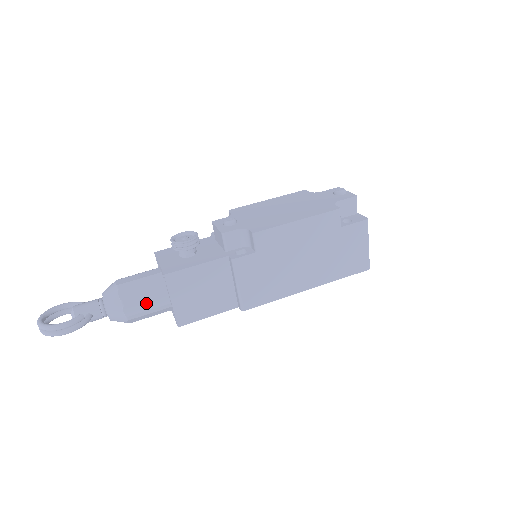
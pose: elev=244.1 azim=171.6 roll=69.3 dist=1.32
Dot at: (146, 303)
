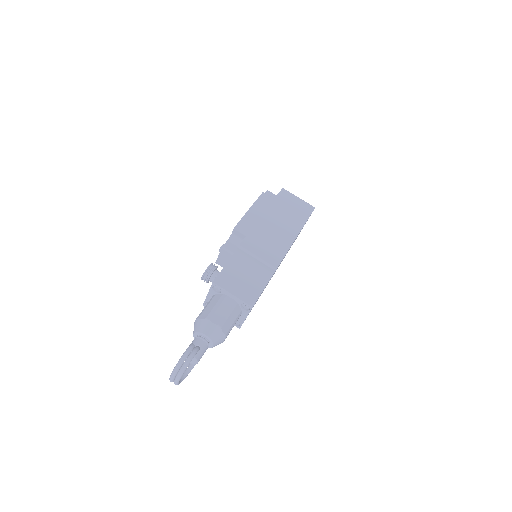
Dot at: (221, 309)
